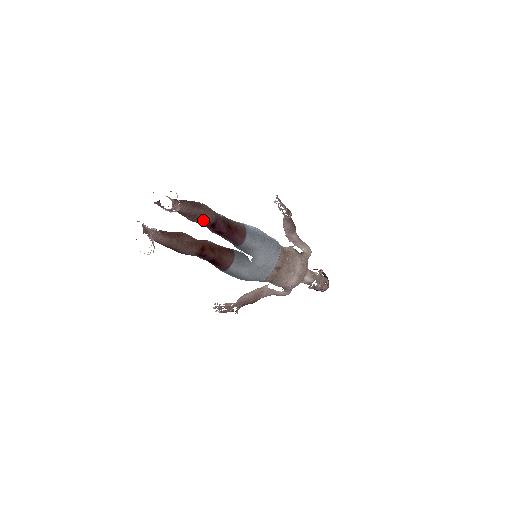
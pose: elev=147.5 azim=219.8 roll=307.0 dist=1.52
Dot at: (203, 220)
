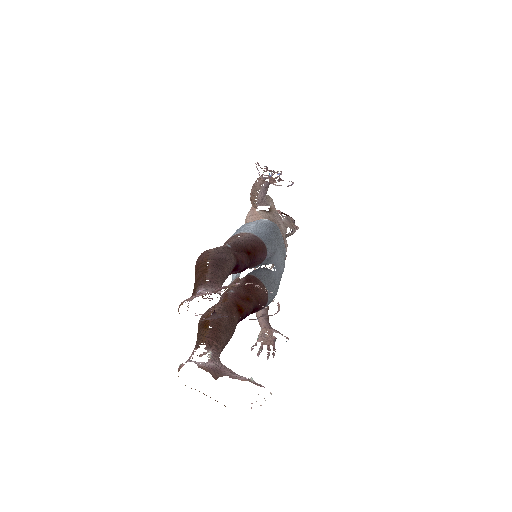
Dot at: occluded
